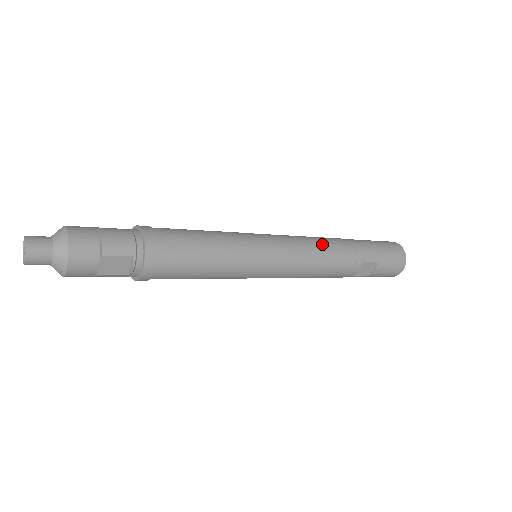
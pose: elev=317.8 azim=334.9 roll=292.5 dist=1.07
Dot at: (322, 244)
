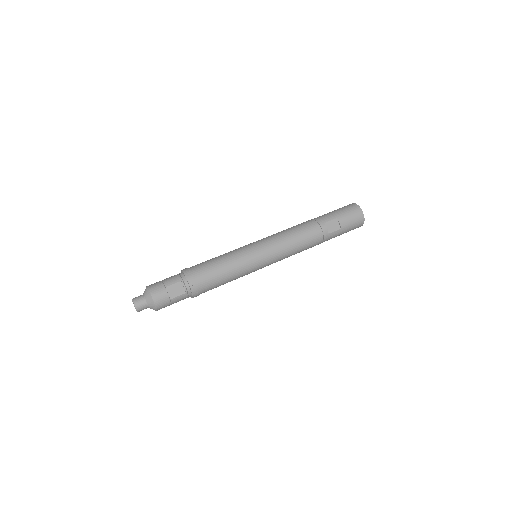
Dot at: (290, 228)
